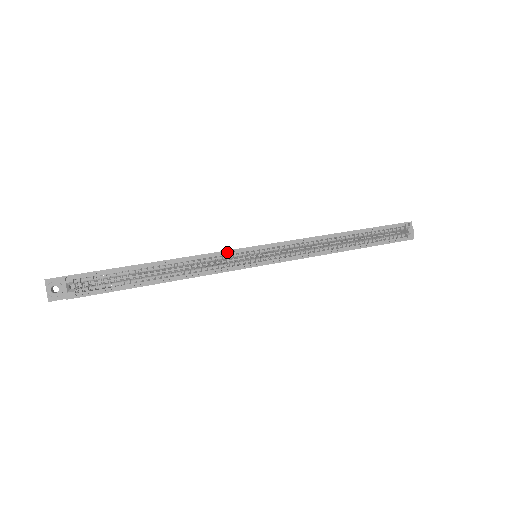
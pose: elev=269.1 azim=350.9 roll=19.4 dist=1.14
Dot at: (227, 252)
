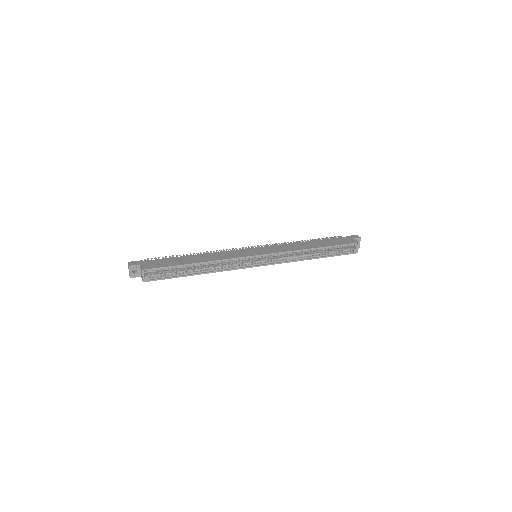
Dot at: (240, 258)
